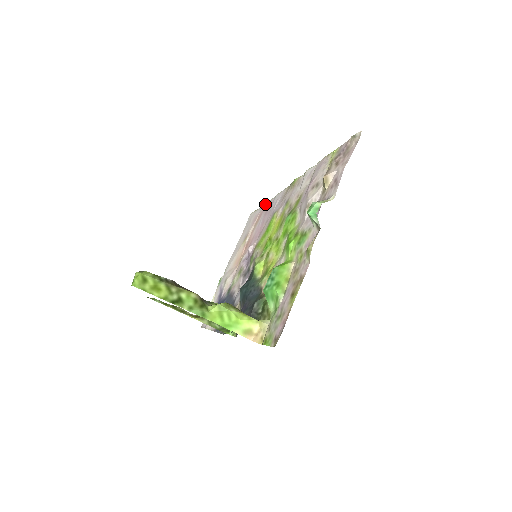
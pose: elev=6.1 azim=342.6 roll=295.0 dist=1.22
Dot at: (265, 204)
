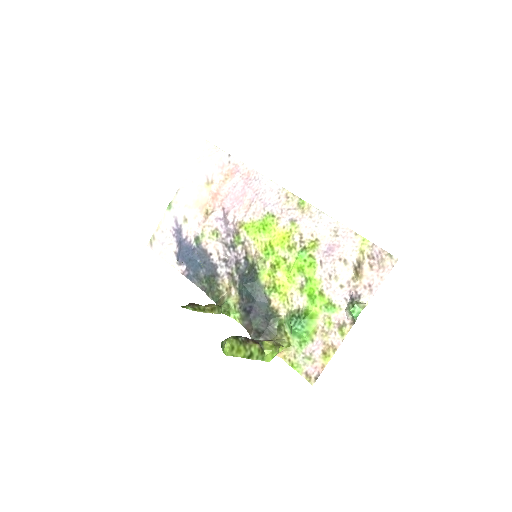
Dot at: (240, 163)
